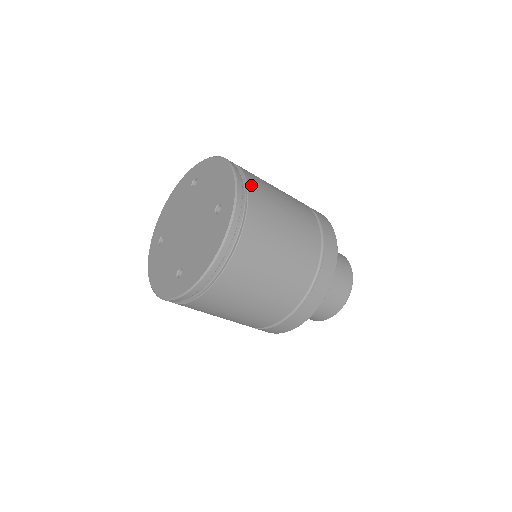
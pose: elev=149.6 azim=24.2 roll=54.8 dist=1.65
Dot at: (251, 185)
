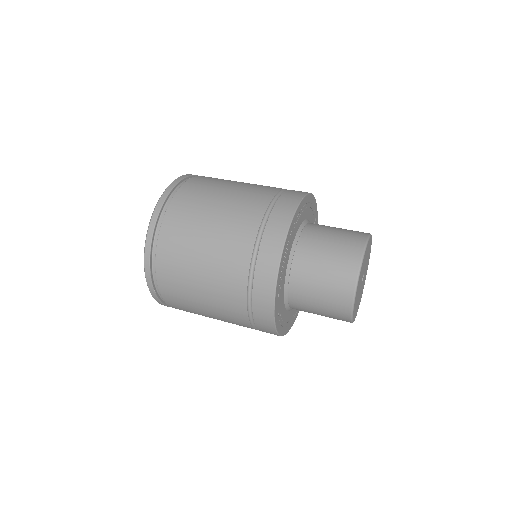
Dot at: (160, 259)
